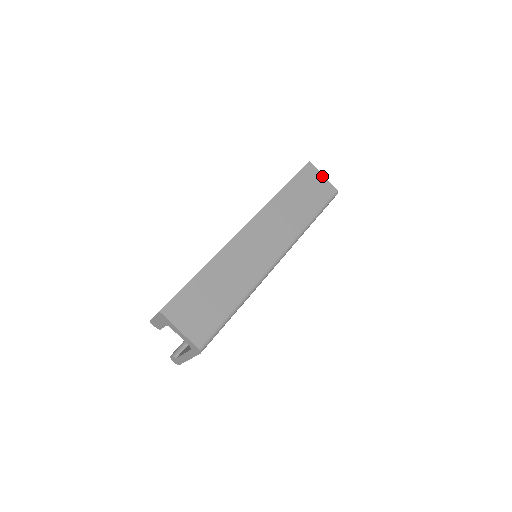
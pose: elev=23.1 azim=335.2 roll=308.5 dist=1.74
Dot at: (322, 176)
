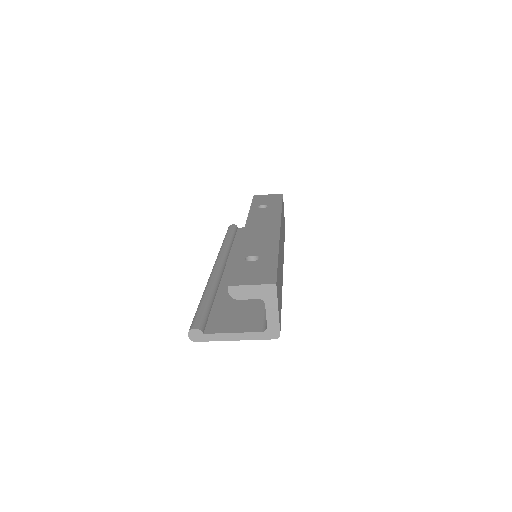
Dot at: occluded
